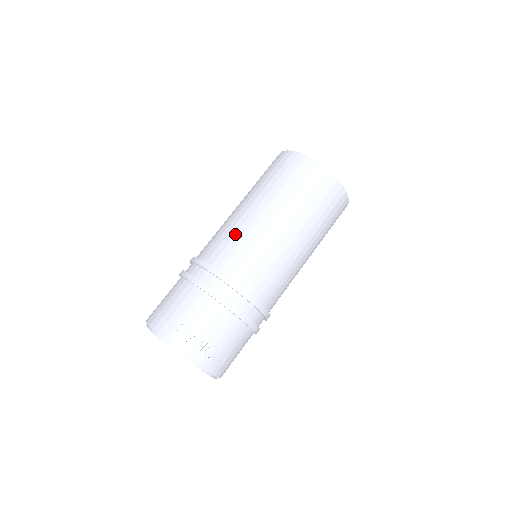
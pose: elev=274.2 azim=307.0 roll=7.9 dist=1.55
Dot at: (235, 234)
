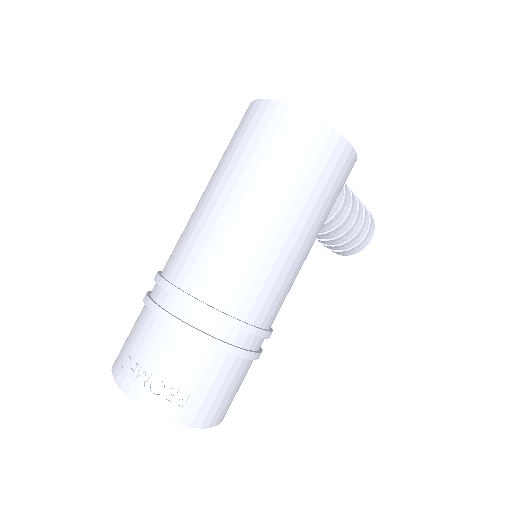
Dot at: (185, 228)
